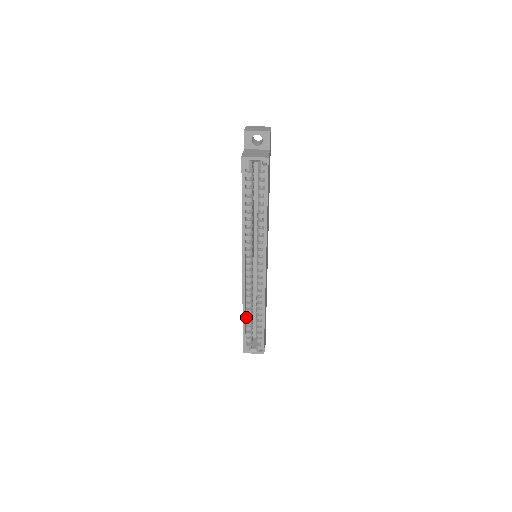
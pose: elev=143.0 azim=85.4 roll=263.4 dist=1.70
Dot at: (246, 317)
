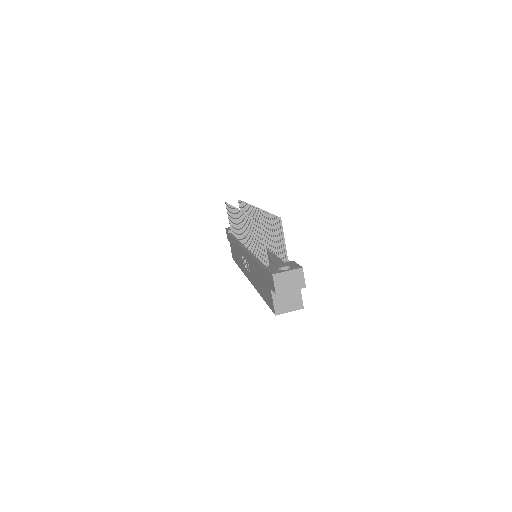
Dot at: occluded
